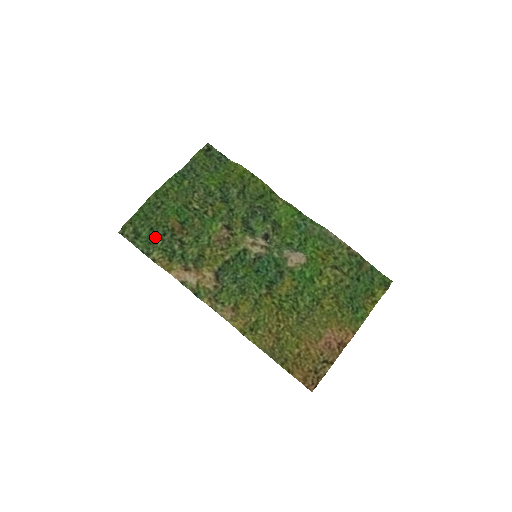
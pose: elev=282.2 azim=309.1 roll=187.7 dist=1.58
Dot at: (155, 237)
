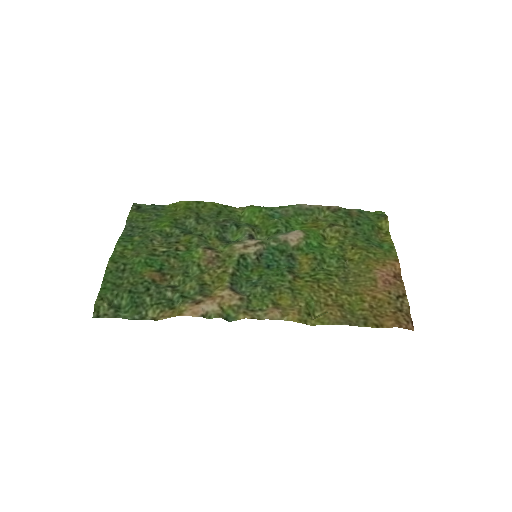
Dot at: (139, 297)
